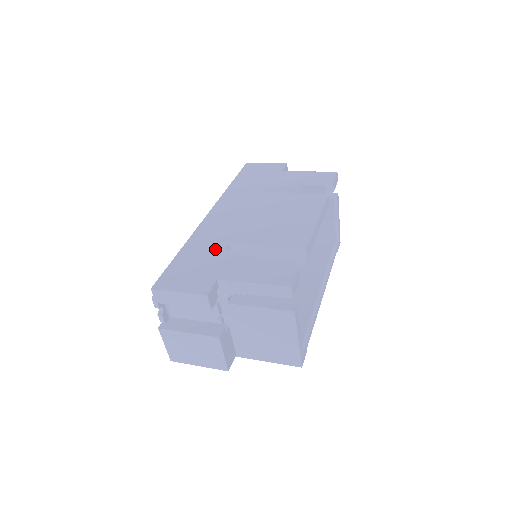
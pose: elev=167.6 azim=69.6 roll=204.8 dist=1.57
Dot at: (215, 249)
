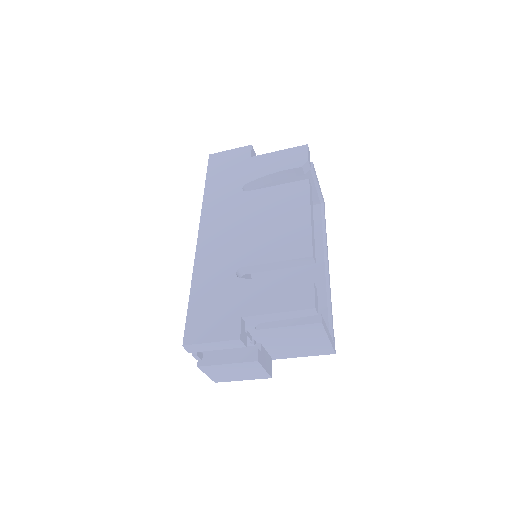
Dot at: (224, 280)
